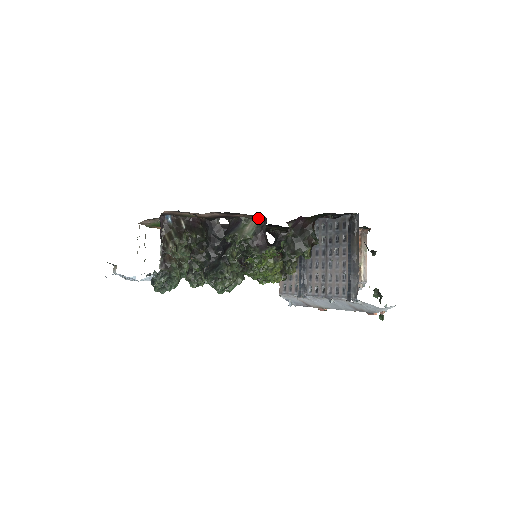
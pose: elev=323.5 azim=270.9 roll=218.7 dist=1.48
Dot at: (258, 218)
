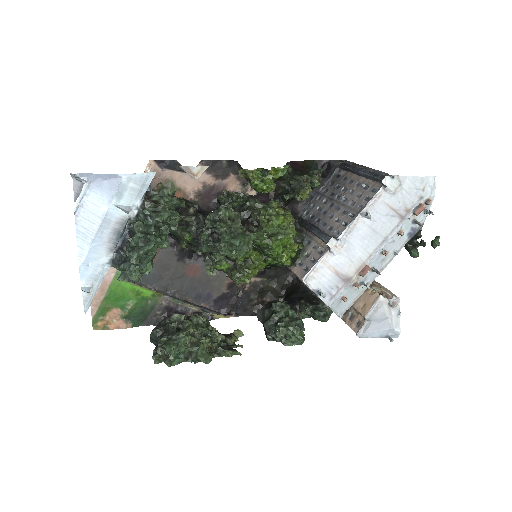
Dot at: occluded
